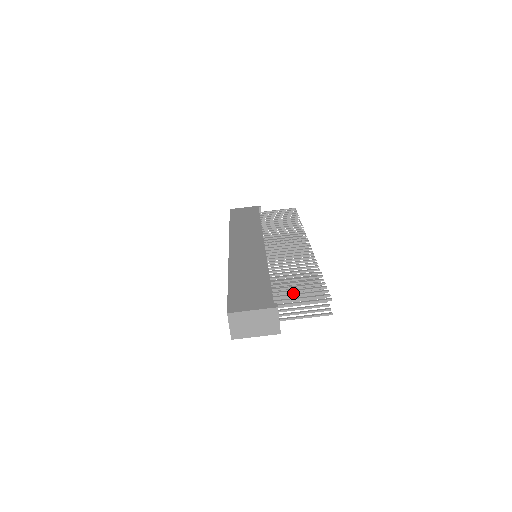
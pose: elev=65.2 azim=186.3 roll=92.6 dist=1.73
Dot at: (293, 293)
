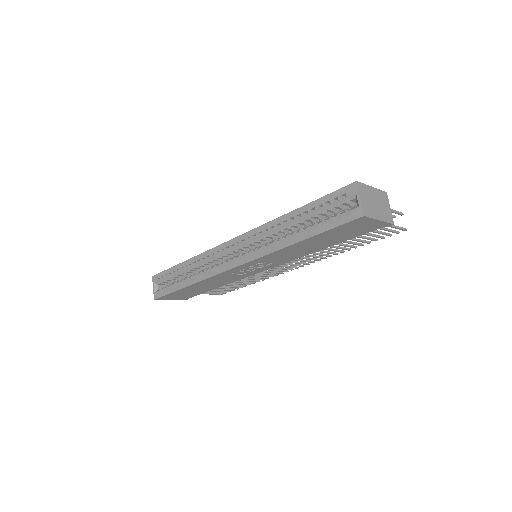
Dot at: (346, 241)
